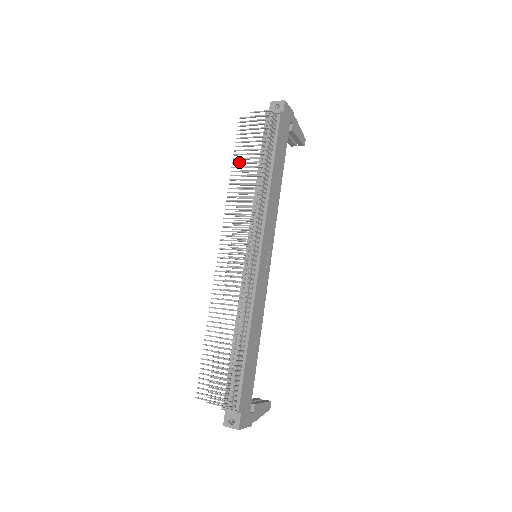
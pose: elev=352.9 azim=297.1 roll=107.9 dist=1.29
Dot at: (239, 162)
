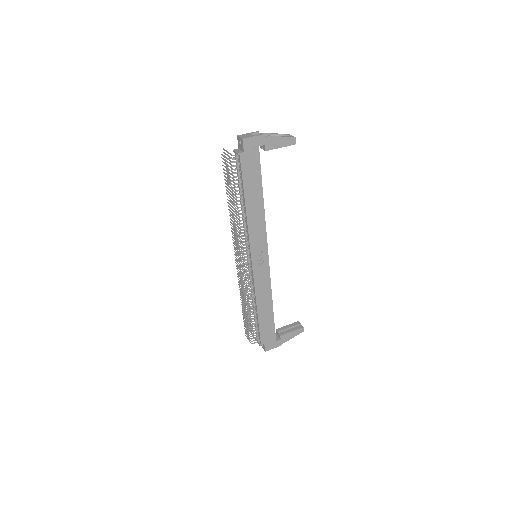
Dot at: (230, 188)
